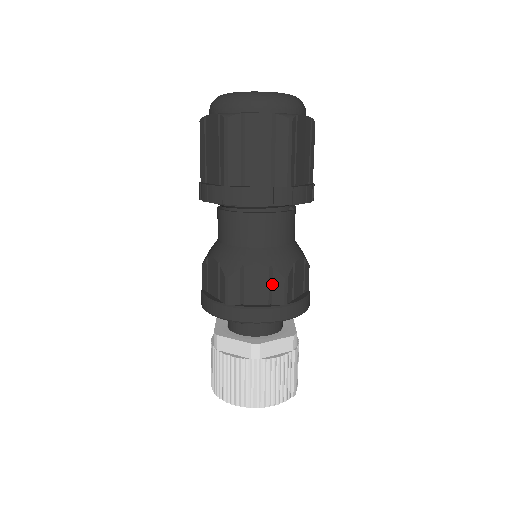
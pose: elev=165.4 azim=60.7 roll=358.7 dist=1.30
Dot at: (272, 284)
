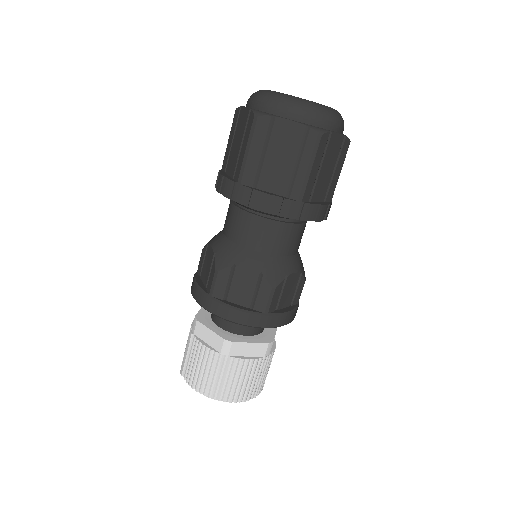
Dot at: (297, 288)
